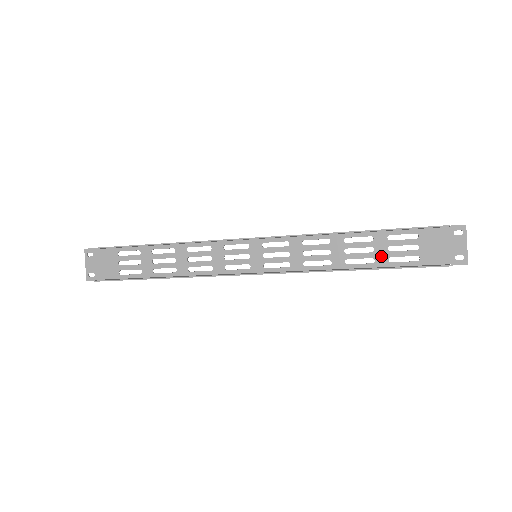
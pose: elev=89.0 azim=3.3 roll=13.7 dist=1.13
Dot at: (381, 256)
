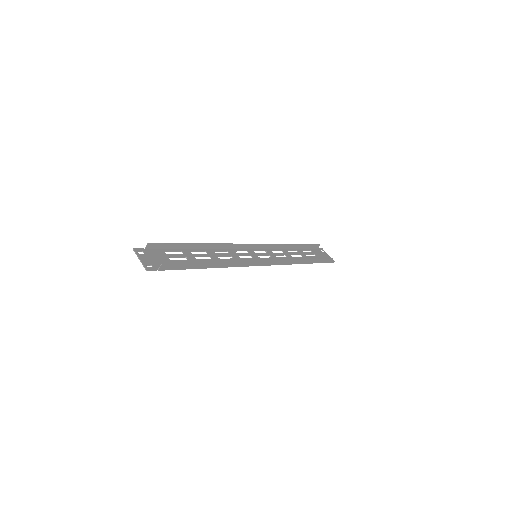
Dot at: (306, 258)
